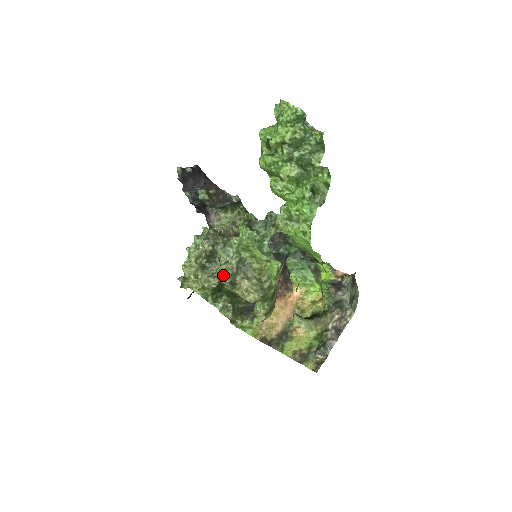
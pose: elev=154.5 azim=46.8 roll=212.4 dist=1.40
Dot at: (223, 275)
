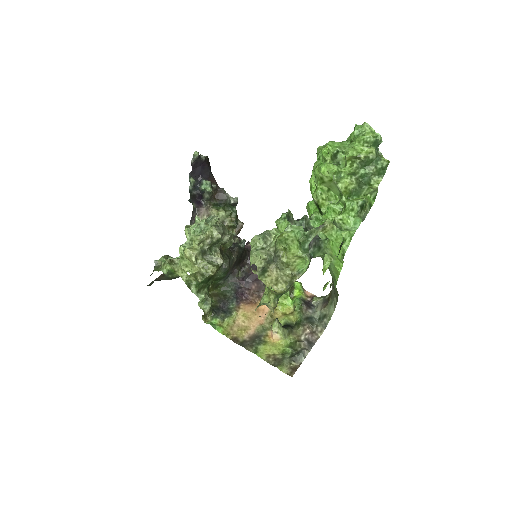
Dot at: (262, 259)
